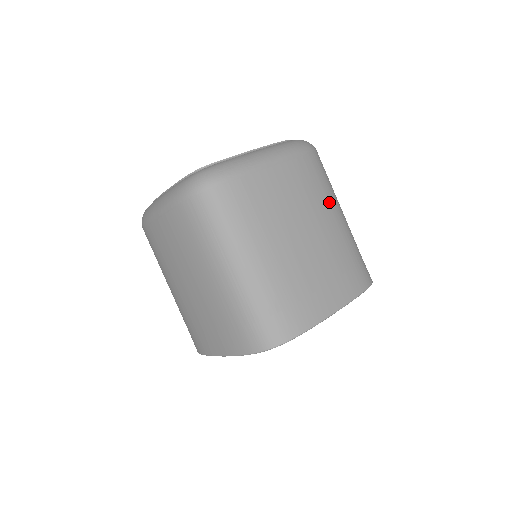
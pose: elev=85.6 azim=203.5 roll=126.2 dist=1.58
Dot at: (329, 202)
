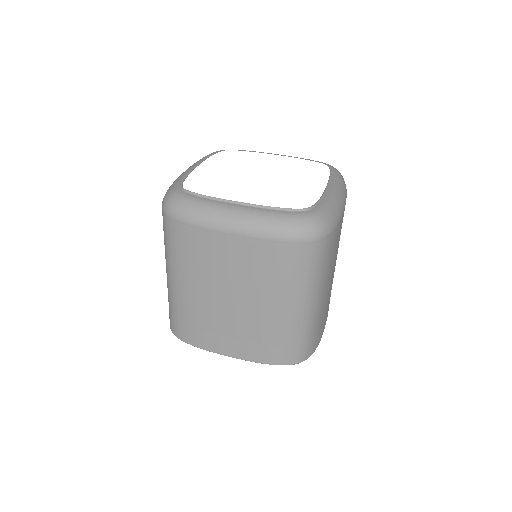
Dot at: (282, 291)
